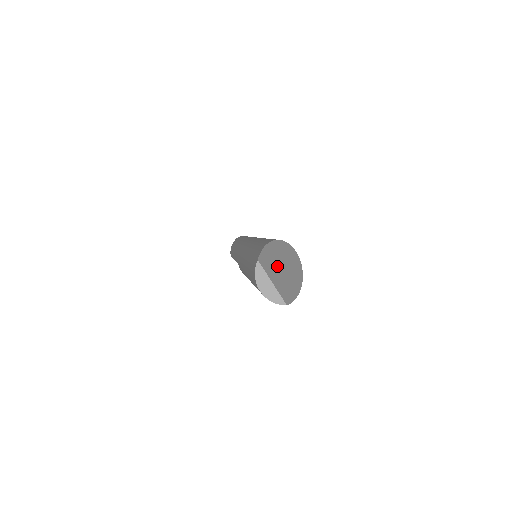
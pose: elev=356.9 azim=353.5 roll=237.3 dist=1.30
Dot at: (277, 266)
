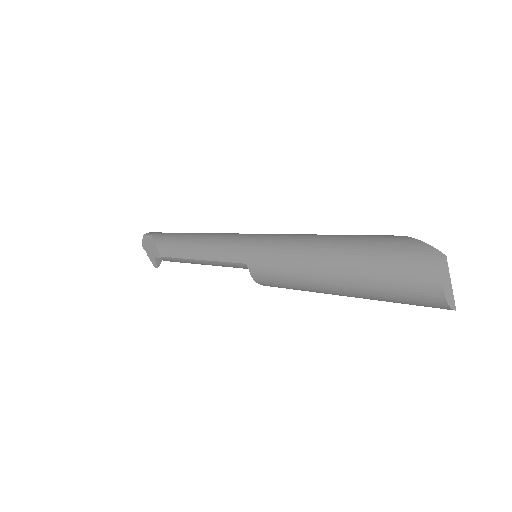
Dot at: occluded
